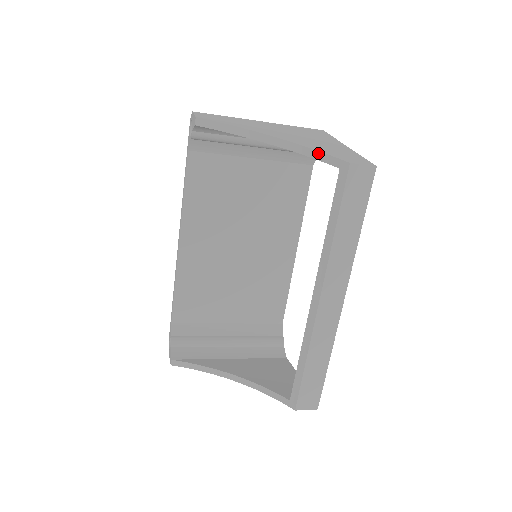
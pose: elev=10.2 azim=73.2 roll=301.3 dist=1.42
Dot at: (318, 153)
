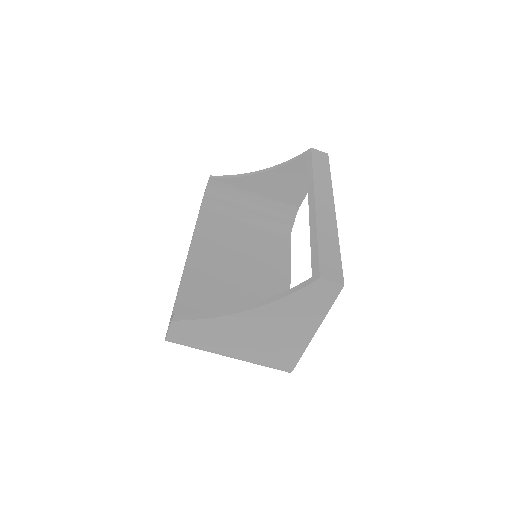
Dot at: (291, 159)
